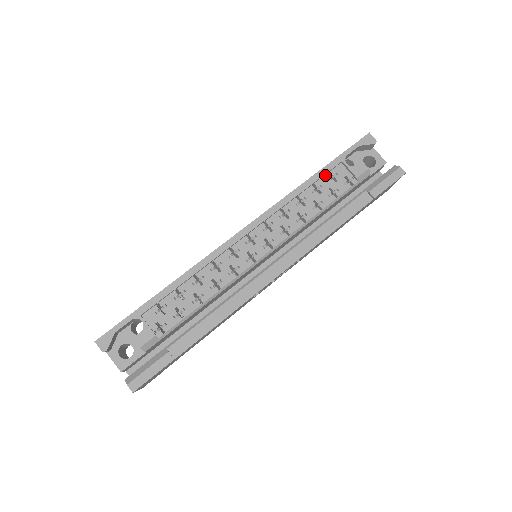
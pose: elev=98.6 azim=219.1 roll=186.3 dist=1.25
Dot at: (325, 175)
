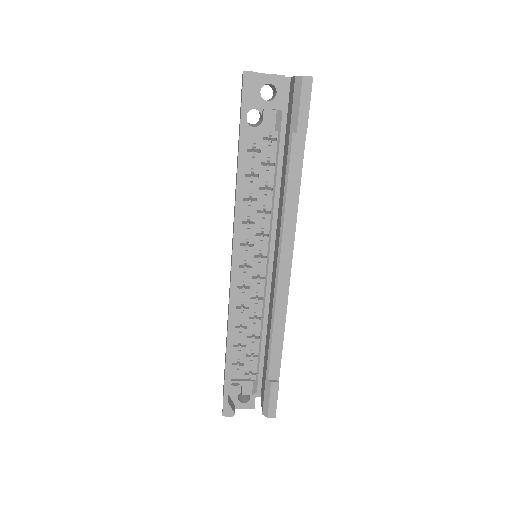
Dot at: (246, 156)
